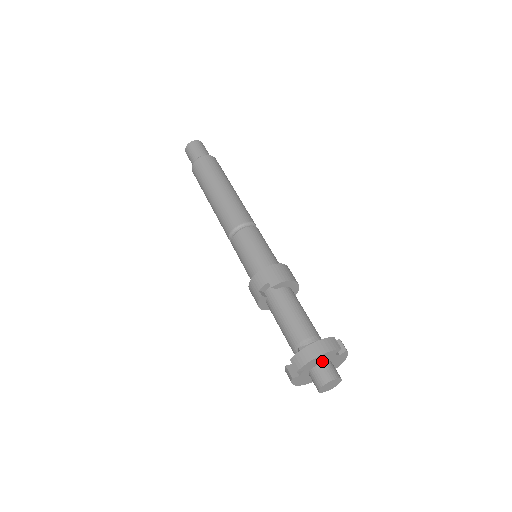
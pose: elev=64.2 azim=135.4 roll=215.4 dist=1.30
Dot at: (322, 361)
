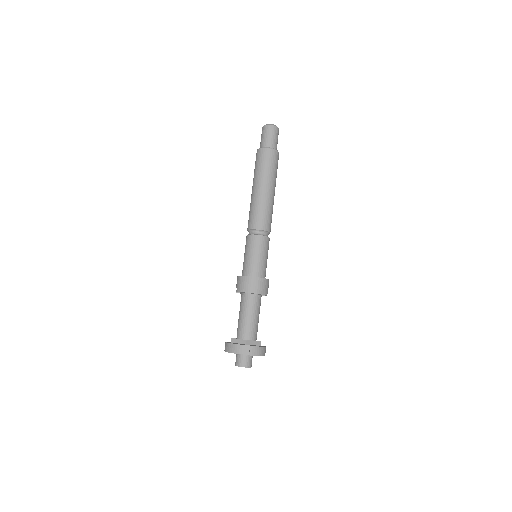
Dot at: occluded
